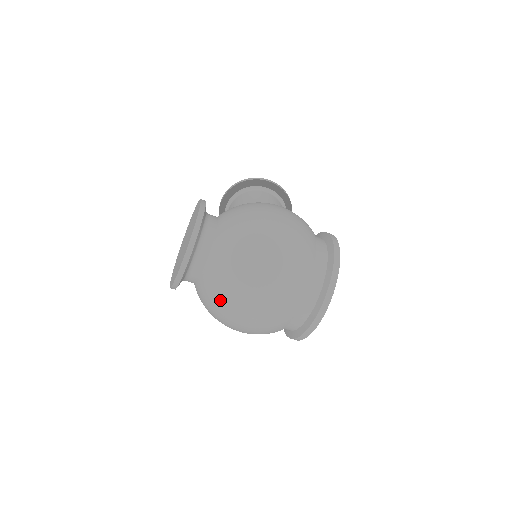
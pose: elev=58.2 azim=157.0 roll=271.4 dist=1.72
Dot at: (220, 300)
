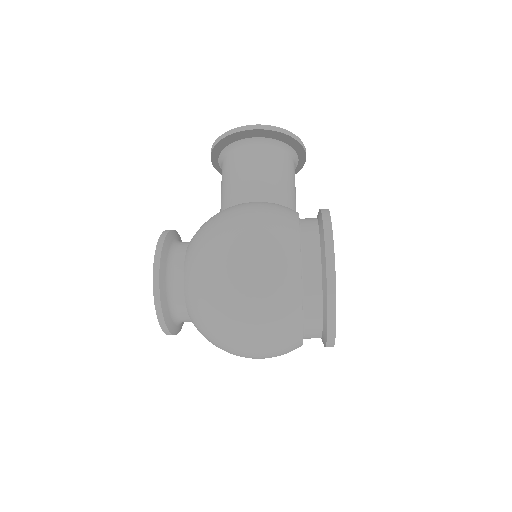
Dot at: occluded
